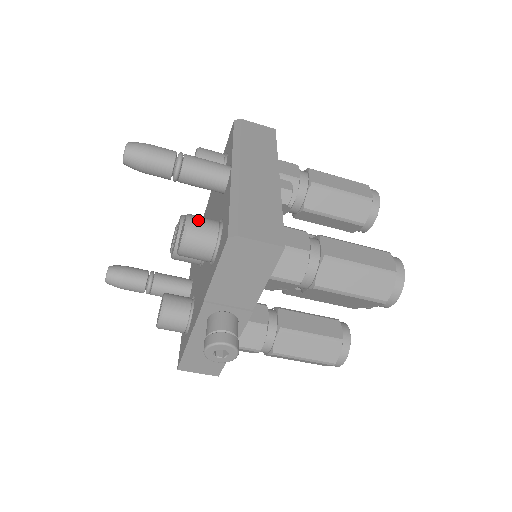
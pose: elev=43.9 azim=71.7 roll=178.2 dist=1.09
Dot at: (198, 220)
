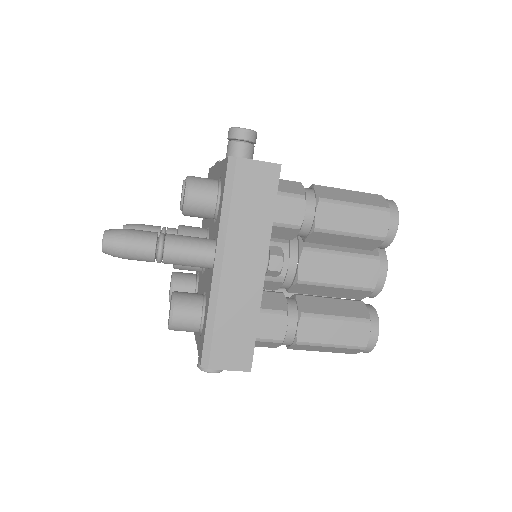
Dot at: (181, 315)
